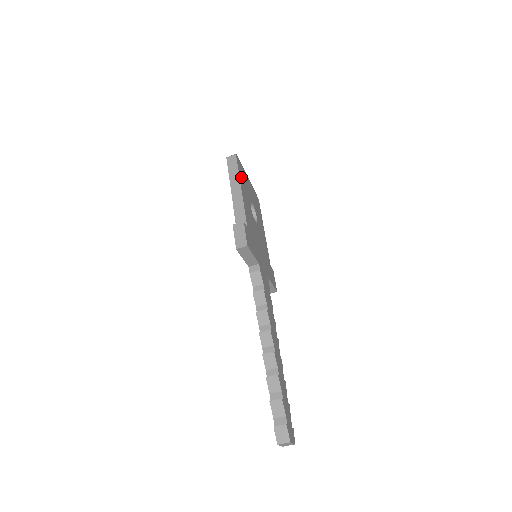
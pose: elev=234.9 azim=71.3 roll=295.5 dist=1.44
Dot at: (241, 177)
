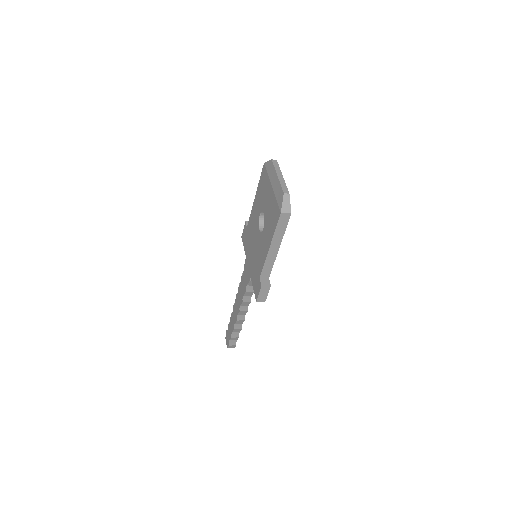
Dot at: occluded
